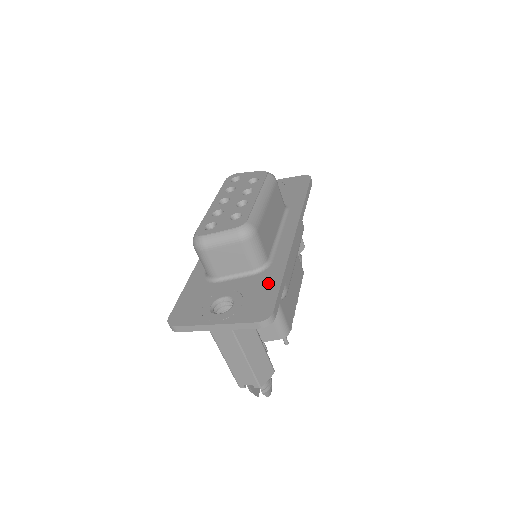
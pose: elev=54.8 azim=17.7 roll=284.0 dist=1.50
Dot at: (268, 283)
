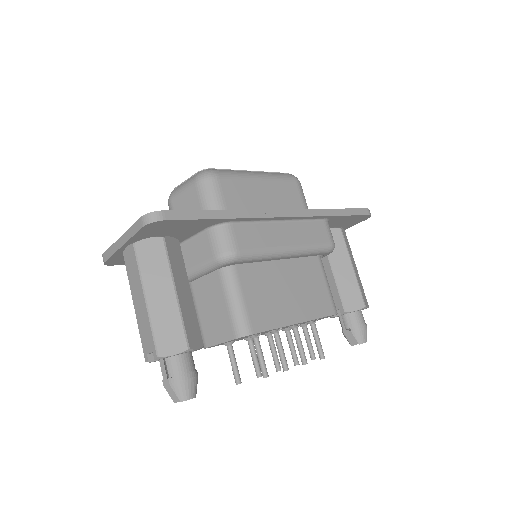
Dot at: occluded
